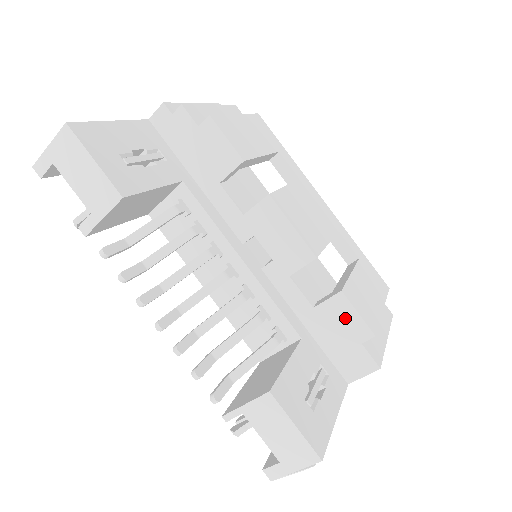
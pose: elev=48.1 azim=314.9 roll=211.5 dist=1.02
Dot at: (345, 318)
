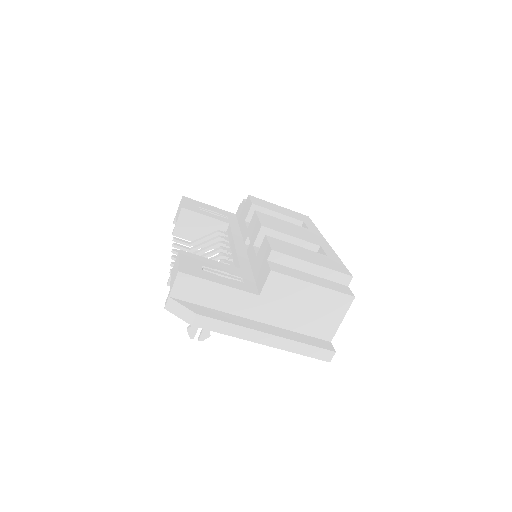
Dot at: (264, 250)
